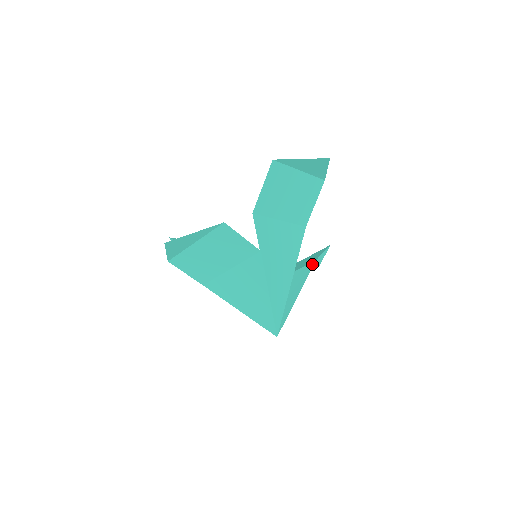
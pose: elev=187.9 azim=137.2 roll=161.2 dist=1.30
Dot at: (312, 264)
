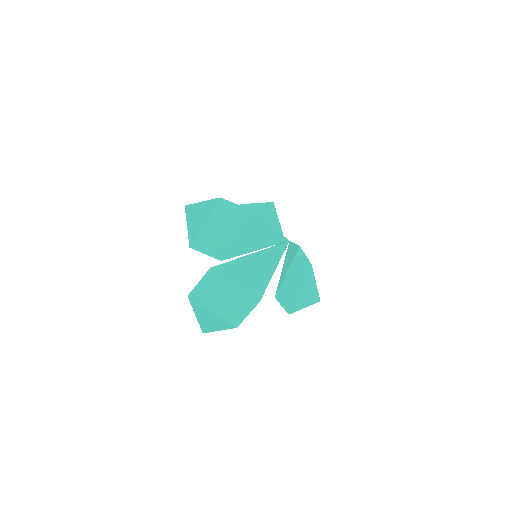
Dot at: (298, 247)
